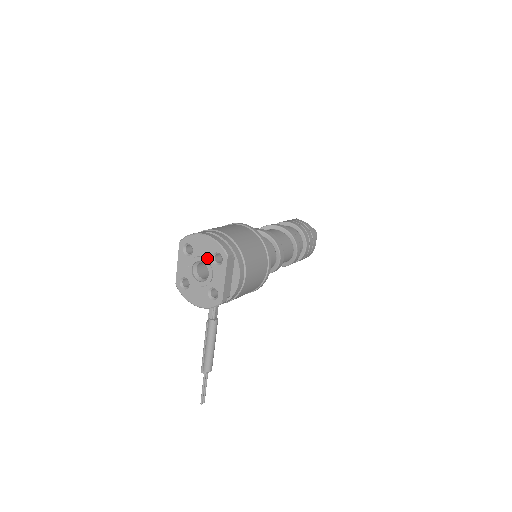
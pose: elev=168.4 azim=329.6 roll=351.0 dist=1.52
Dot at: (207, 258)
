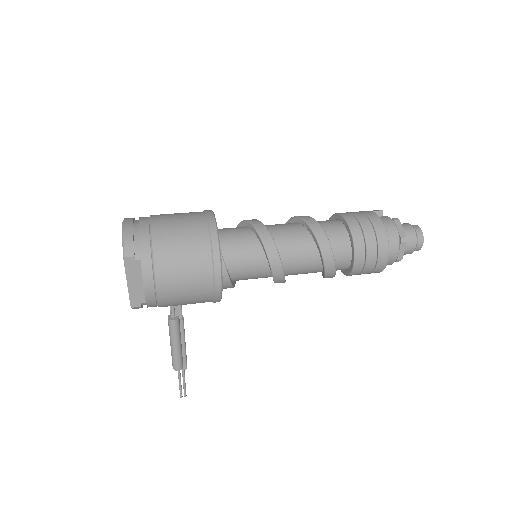
Dot at: occluded
